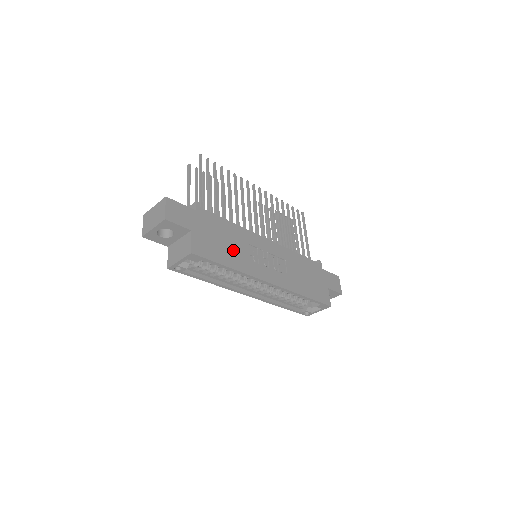
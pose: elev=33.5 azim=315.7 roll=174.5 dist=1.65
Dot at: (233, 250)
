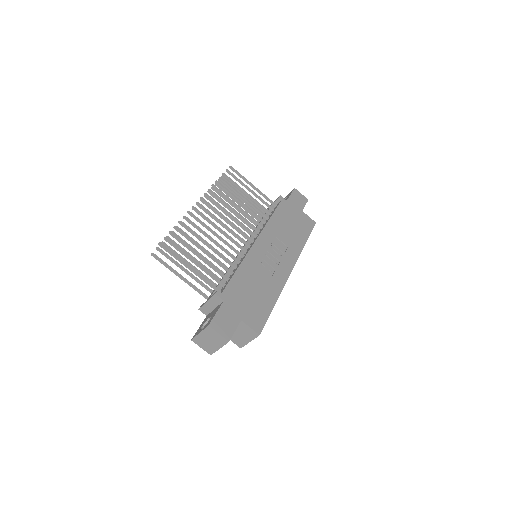
Dot at: (262, 288)
